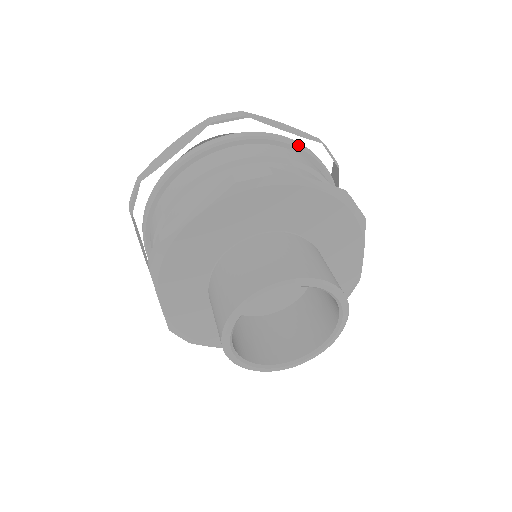
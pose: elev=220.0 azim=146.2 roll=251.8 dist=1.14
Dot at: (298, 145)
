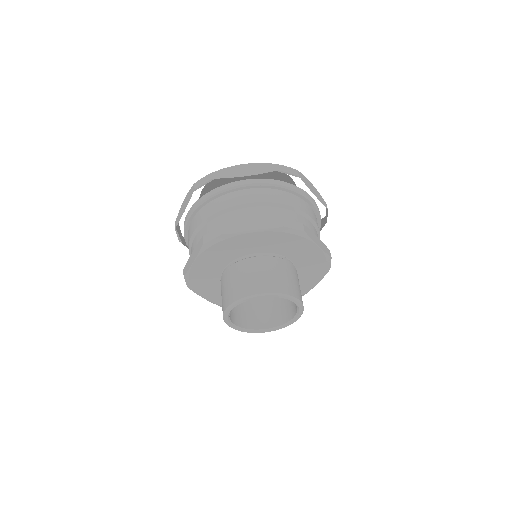
Dot at: (254, 184)
